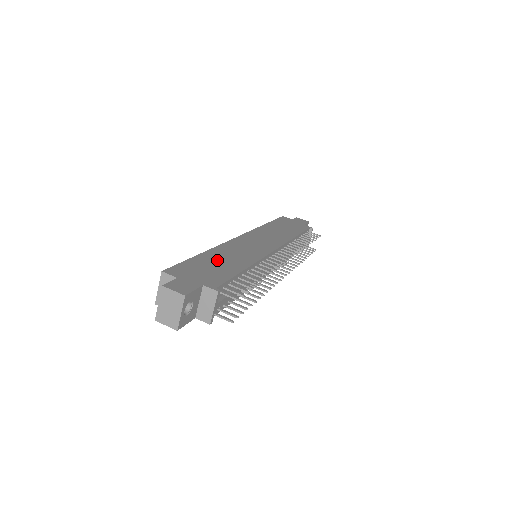
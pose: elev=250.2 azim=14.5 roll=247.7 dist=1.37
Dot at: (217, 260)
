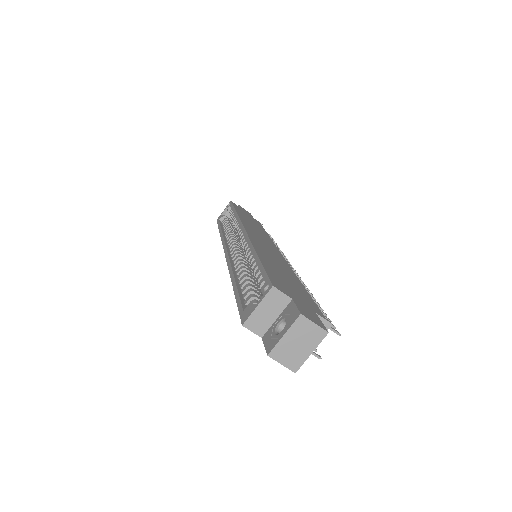
Dot at: (277, 268)
